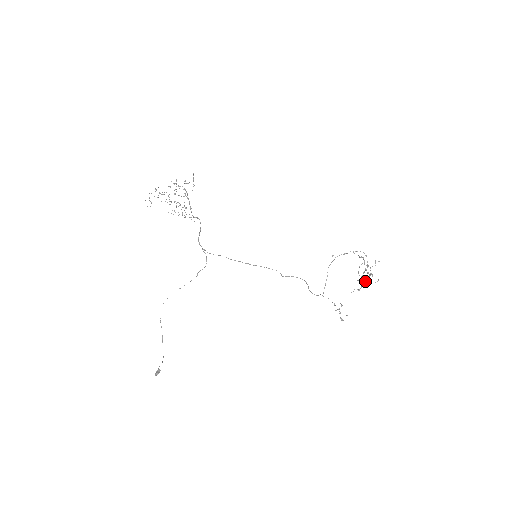
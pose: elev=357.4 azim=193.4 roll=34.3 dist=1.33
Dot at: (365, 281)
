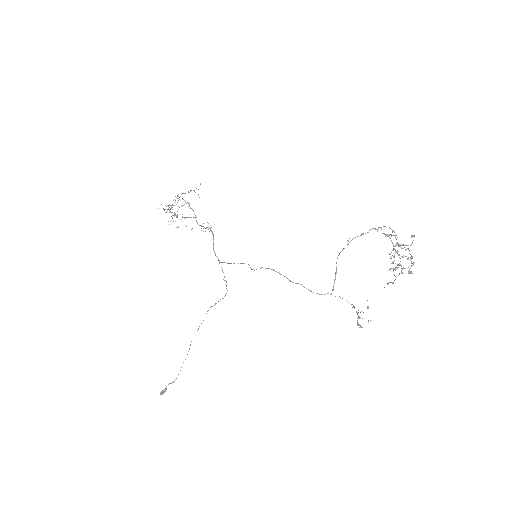
Dot at: (409, 270)
